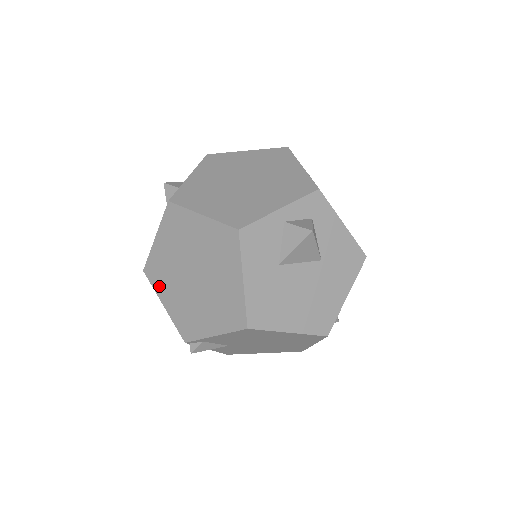
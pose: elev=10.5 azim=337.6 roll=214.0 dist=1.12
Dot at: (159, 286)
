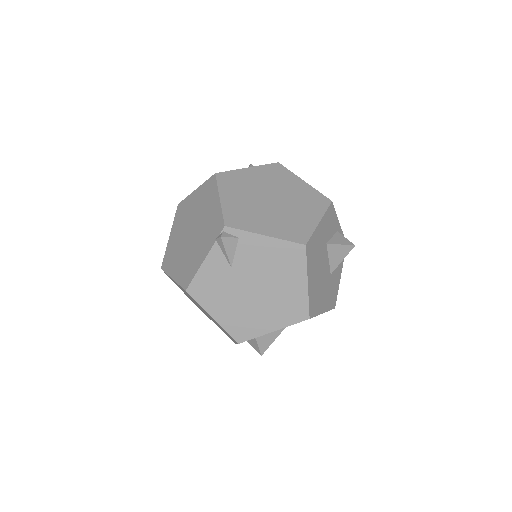
Dot at: (226, 187)
